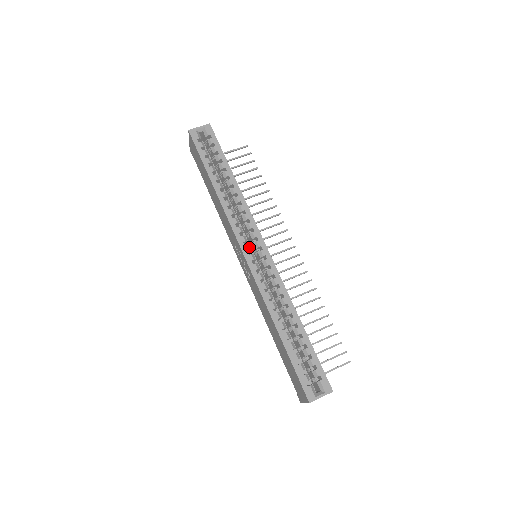
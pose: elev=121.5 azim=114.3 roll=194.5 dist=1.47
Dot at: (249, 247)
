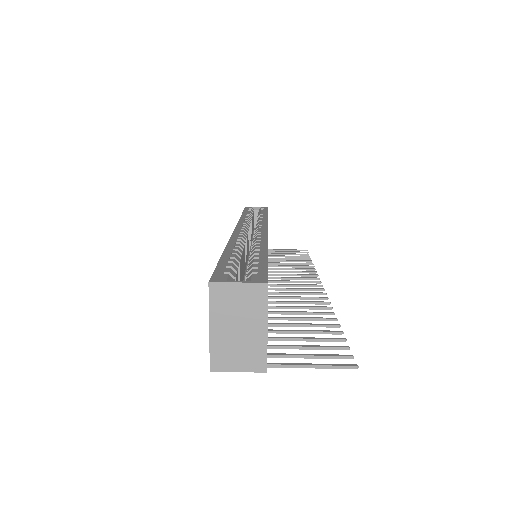
Dot at: (247, 228)
